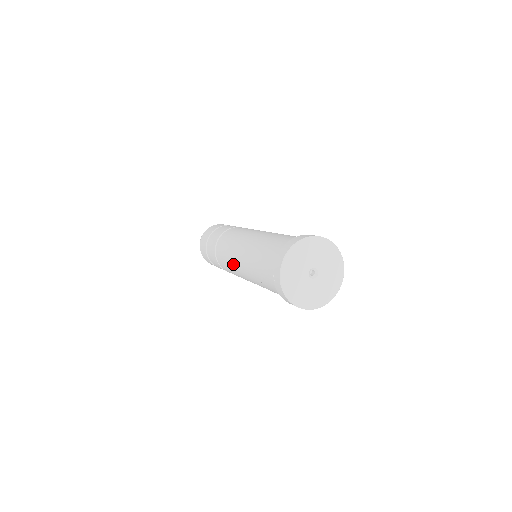
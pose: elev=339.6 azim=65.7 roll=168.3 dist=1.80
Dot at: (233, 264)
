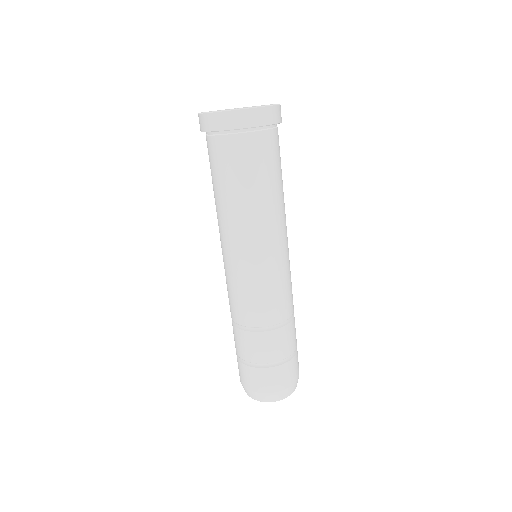
Dot at: occluded
